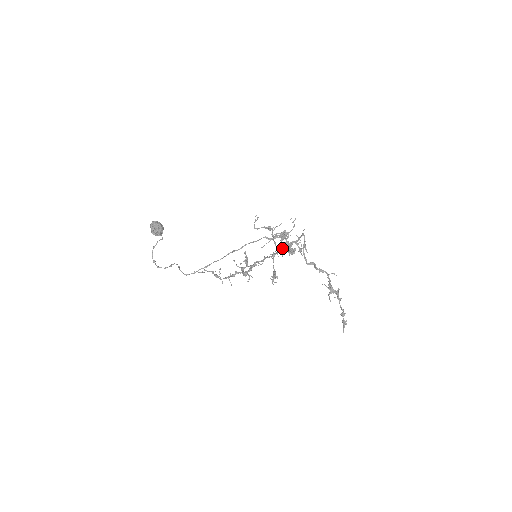
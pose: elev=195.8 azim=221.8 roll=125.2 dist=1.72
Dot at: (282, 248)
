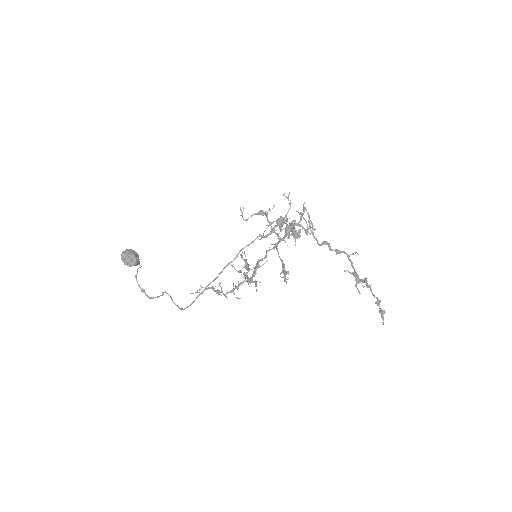
Dot at: (284, 235)
